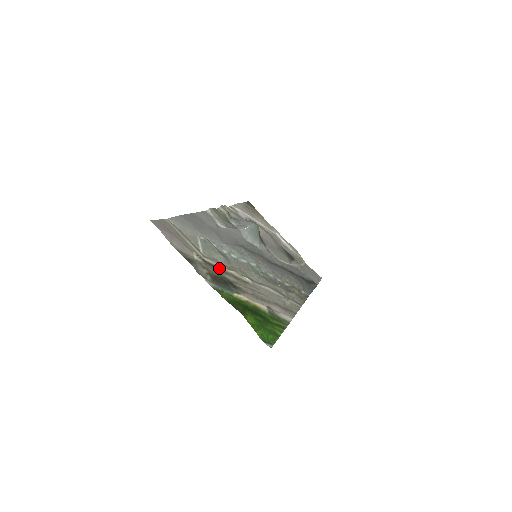
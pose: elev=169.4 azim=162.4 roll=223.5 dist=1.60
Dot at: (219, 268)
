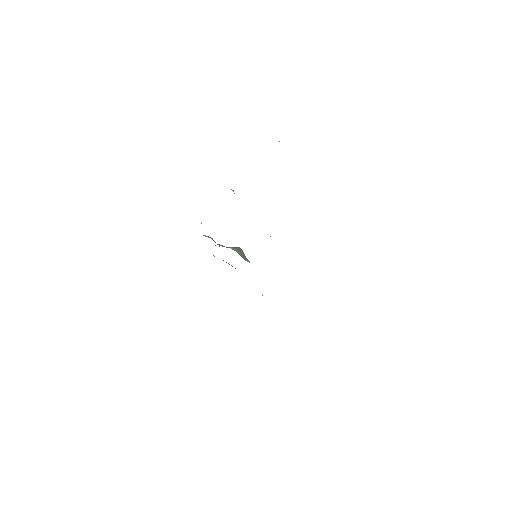
Dot at: occluded
